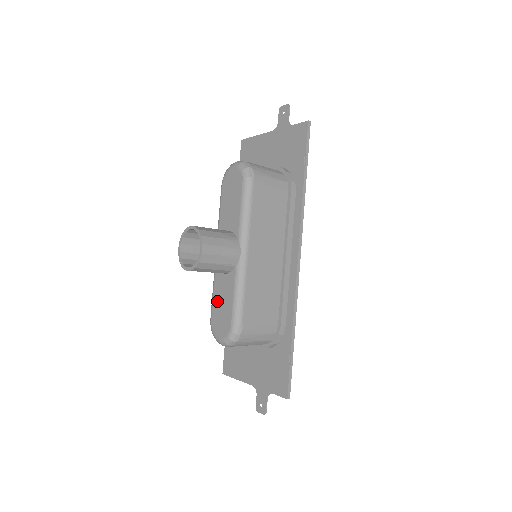
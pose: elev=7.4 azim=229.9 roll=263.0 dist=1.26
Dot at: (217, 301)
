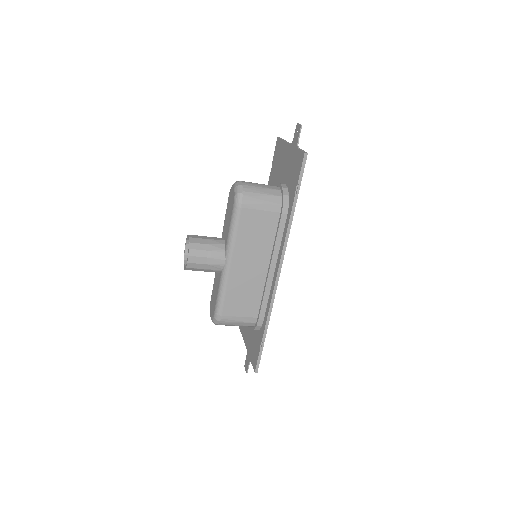
Dot at: (214, 288)
